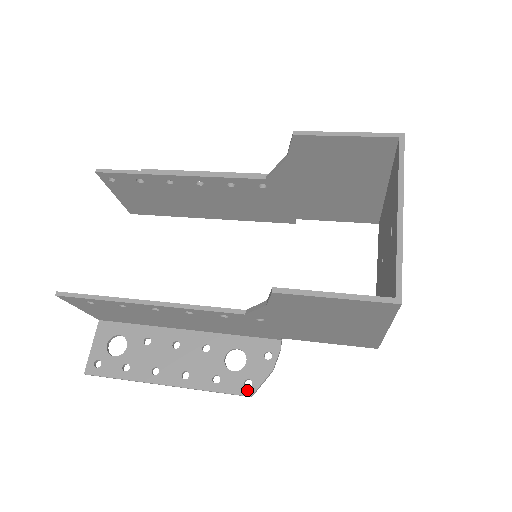
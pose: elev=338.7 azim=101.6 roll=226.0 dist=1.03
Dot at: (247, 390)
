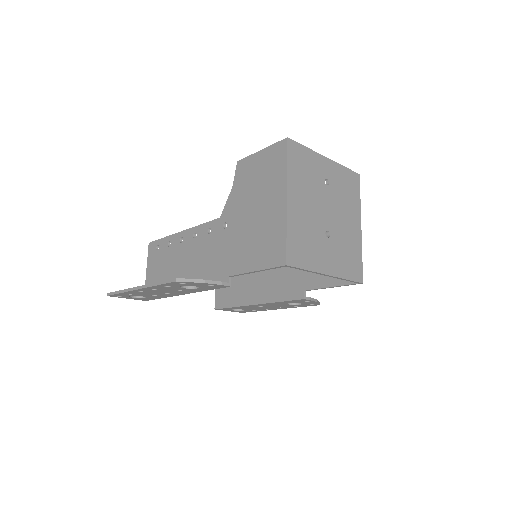
Dot at: (178, 279)
